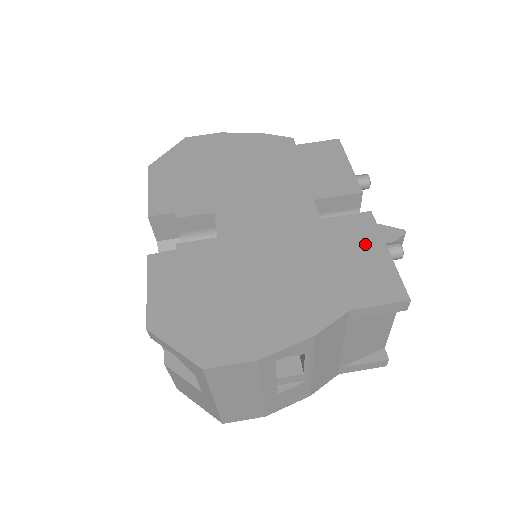
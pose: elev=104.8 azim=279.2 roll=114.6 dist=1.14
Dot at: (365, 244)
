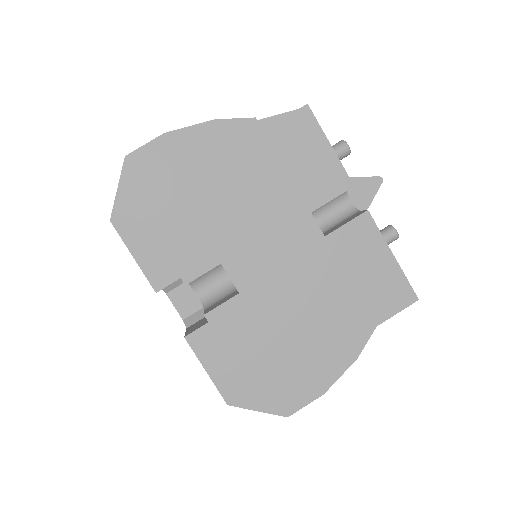
Dot at: (372, 254)
